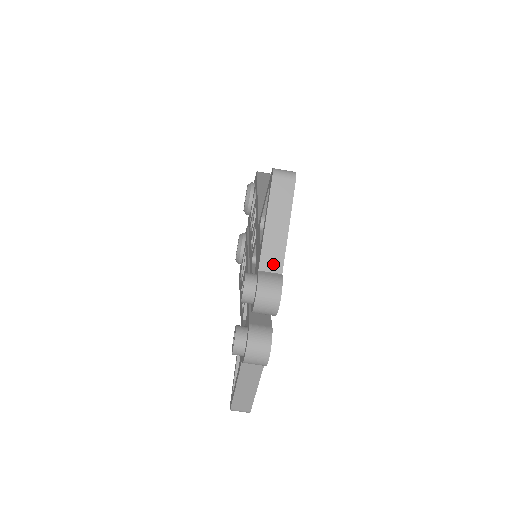
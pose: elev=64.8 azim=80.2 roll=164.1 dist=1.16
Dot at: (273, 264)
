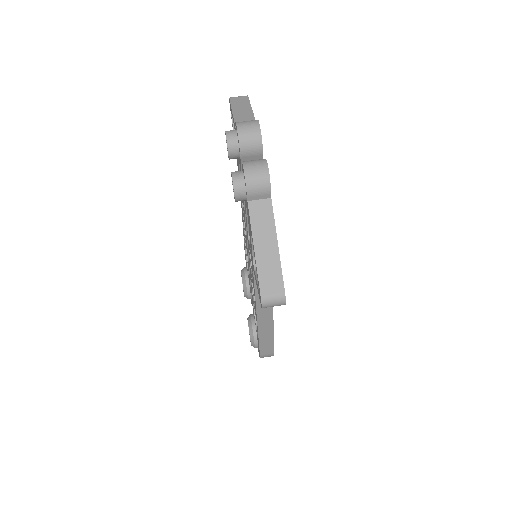
Dot at: occluded
